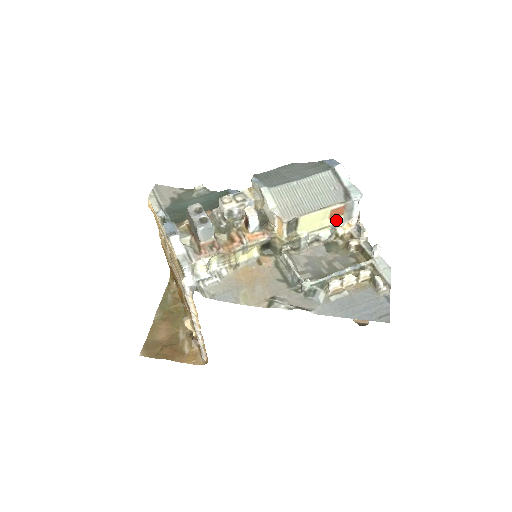
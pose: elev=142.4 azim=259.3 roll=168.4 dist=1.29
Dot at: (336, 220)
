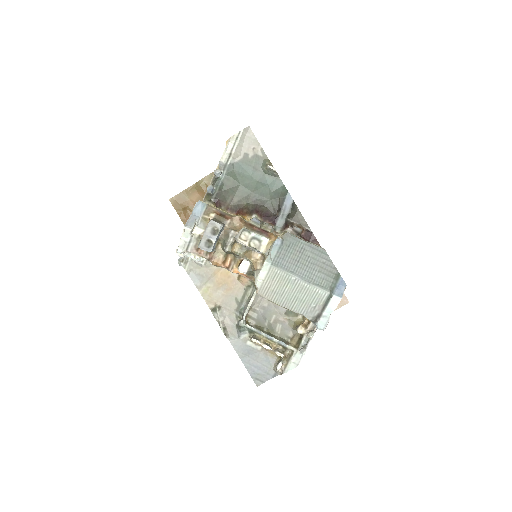
Dot at: occluded
